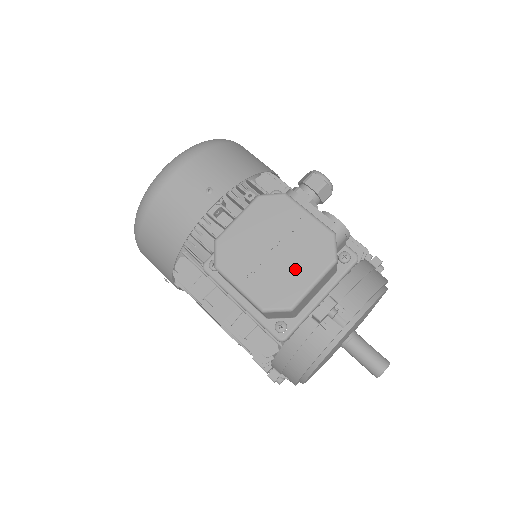
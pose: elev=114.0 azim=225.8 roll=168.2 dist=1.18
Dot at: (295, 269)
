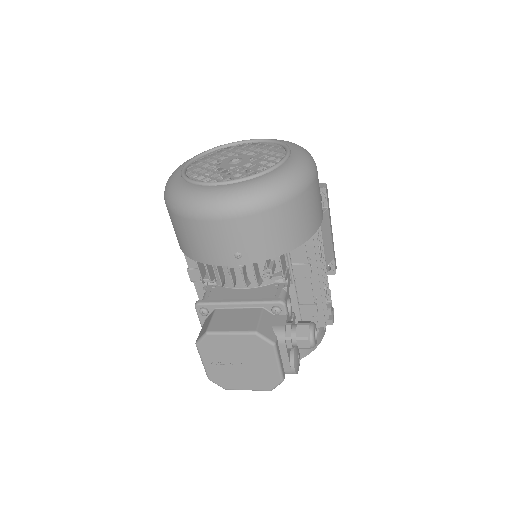
Dot at: (244, 379)
